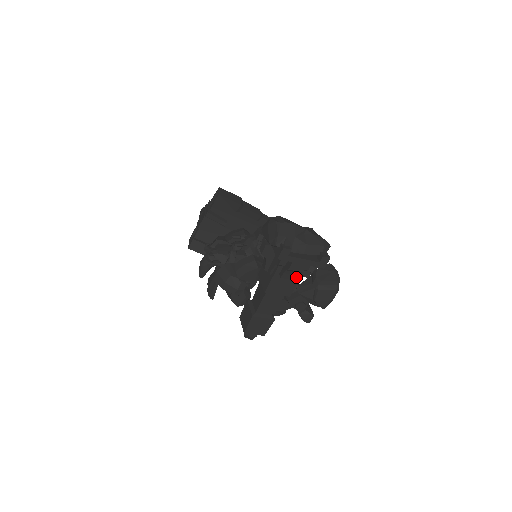
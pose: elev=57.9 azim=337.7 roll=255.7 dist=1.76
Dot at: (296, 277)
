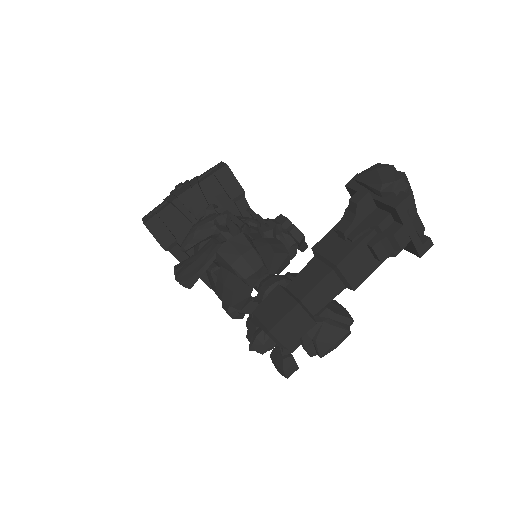
Dot at: (385, 257)
